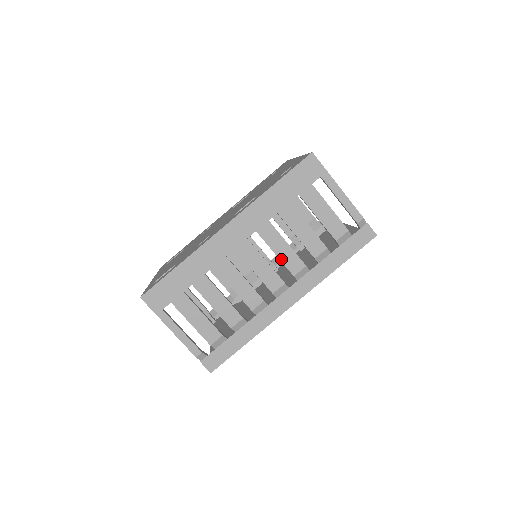
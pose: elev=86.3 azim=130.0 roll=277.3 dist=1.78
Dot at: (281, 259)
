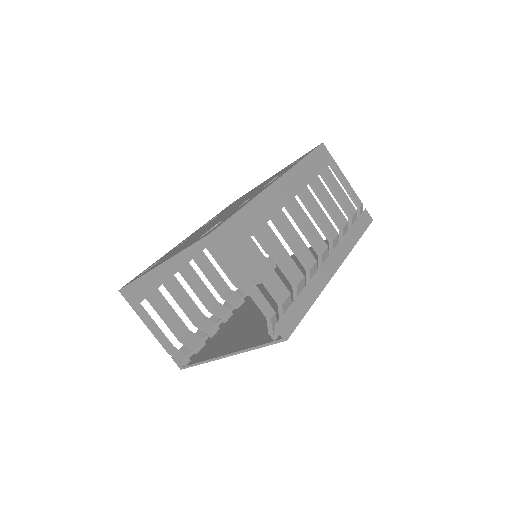
Dot at: (321, 223)
